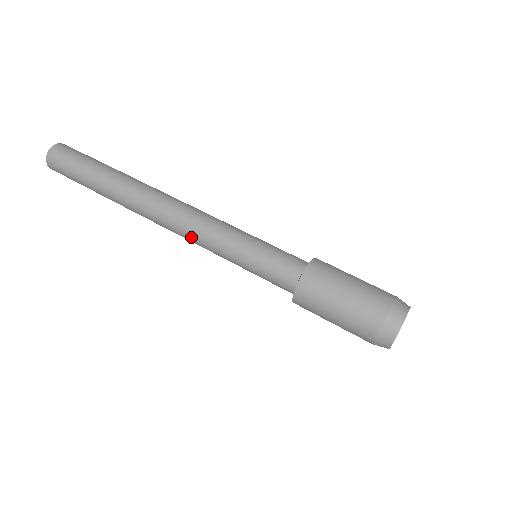
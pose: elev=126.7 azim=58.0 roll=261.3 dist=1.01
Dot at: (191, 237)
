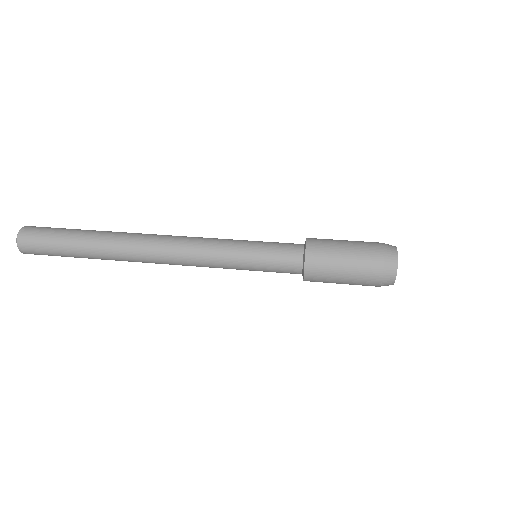
Dot at: (194, 264)
